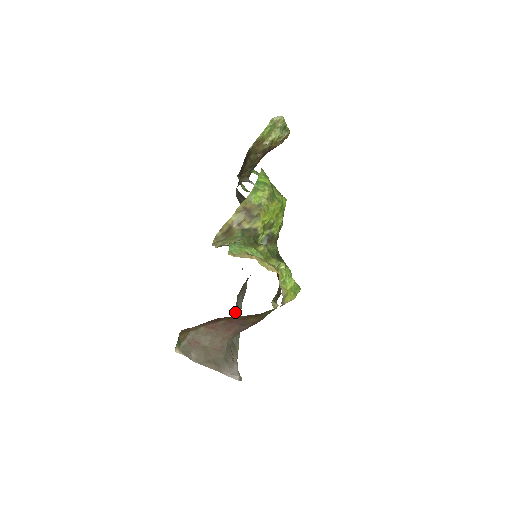
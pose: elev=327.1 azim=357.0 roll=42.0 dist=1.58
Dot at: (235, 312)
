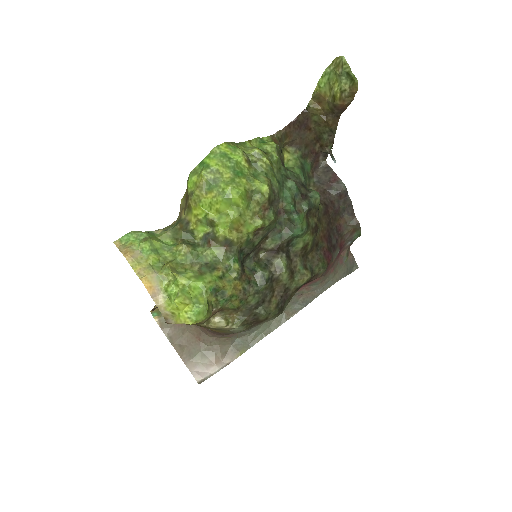
Dot at: occluded
